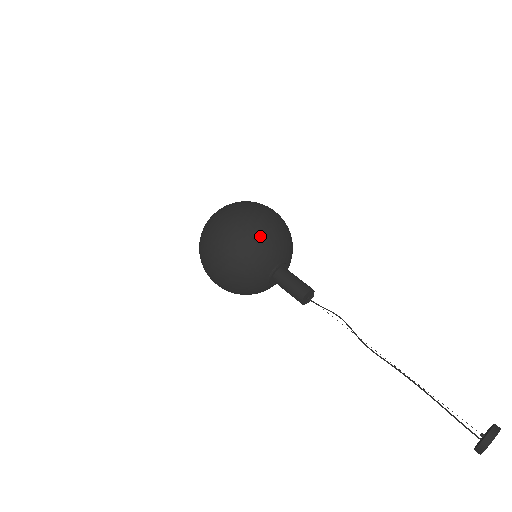
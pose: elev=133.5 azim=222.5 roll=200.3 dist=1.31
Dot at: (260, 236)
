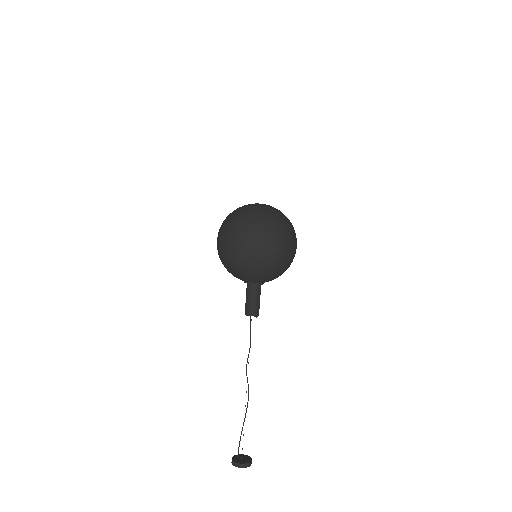
Dot at: (230, 264)
